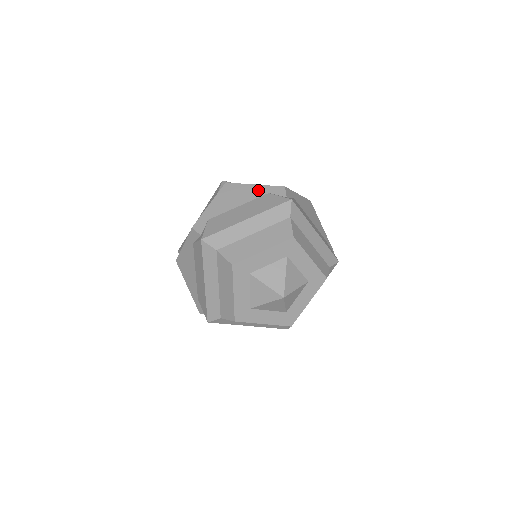
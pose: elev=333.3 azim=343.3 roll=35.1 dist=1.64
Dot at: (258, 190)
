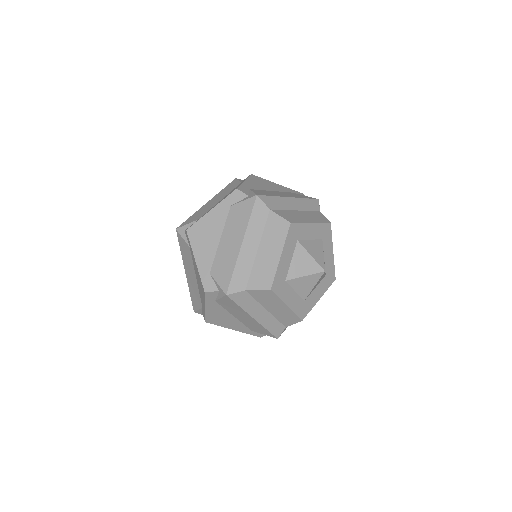
Dot at: (283, 188)
